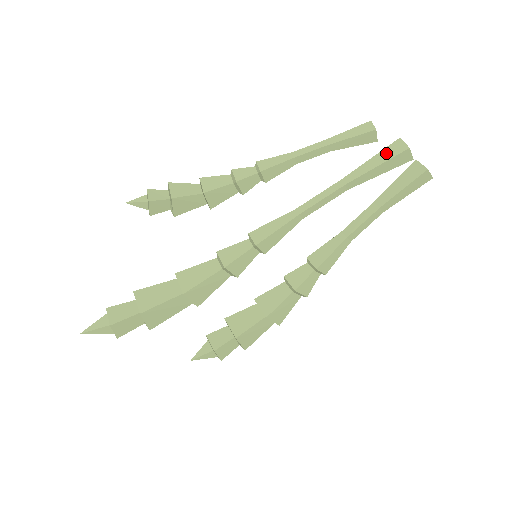
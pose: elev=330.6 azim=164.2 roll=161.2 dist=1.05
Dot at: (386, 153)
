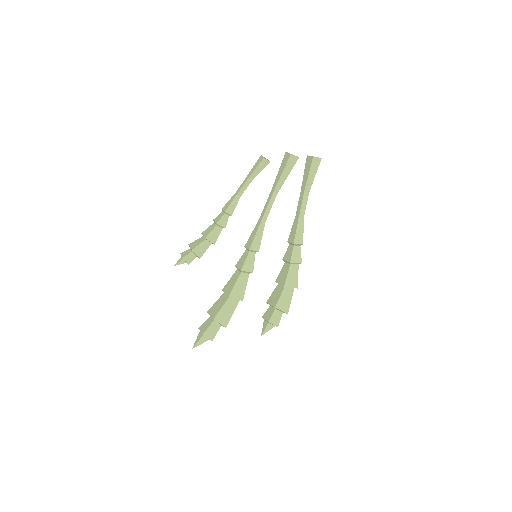
Dot at: (283, 164)
